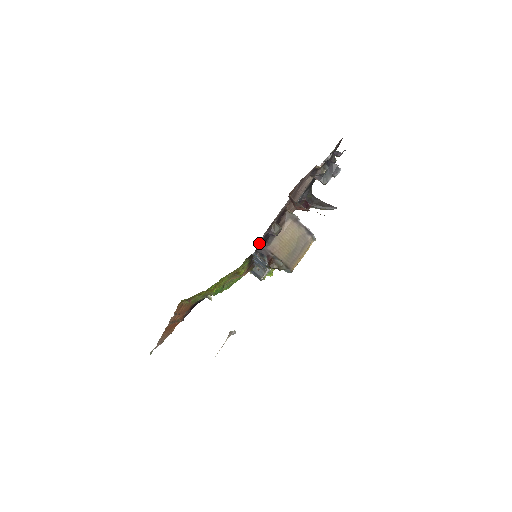
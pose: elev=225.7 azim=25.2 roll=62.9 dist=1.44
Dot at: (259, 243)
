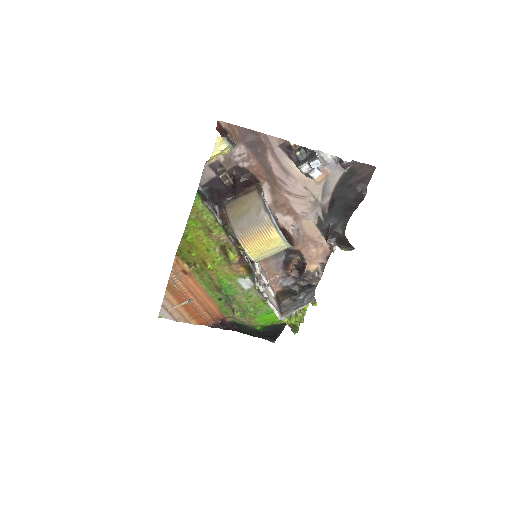
Dot at: (209, 183)
